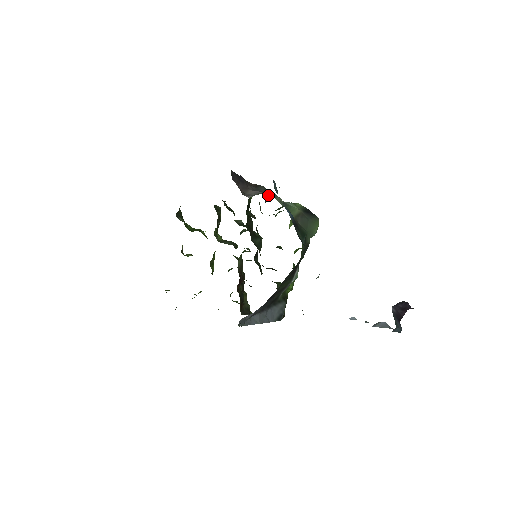
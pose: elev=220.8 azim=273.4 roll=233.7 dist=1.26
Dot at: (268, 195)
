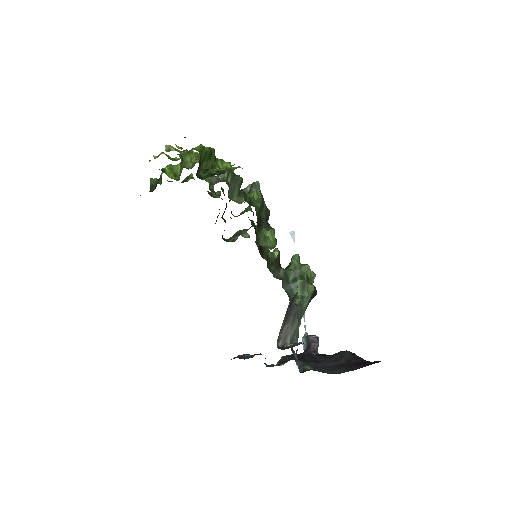
Dot at: (293, 335)
